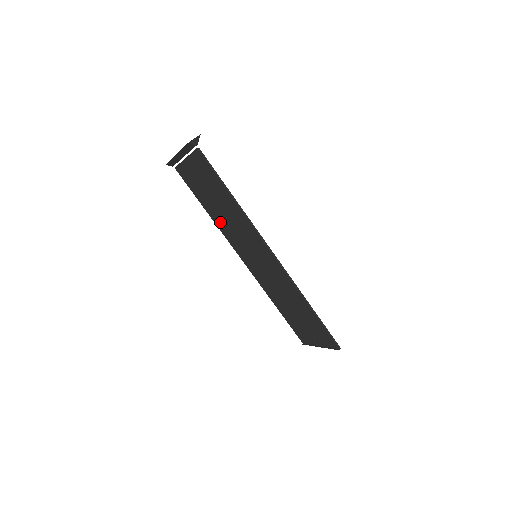
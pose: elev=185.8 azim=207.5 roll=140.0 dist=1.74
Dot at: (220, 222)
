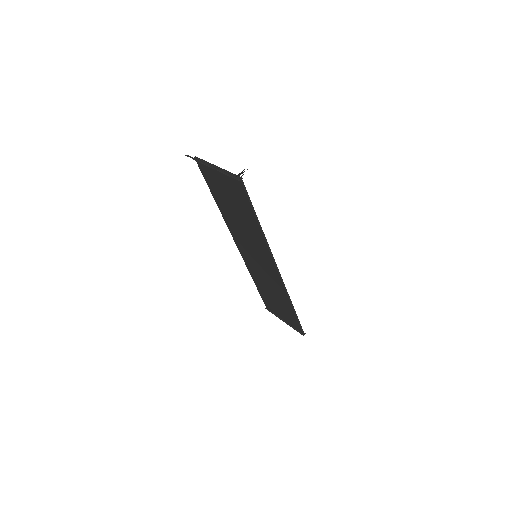
Dot at: (228, 217)
